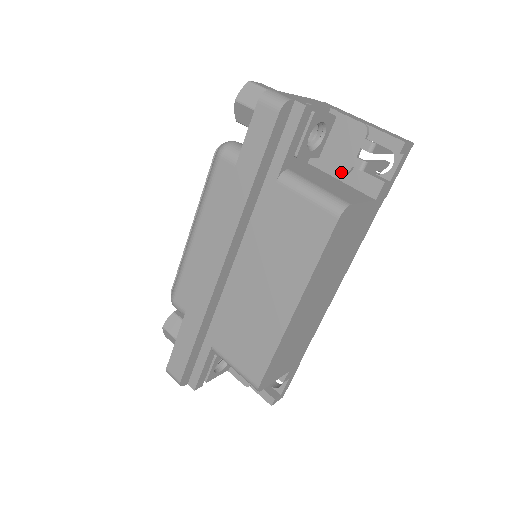
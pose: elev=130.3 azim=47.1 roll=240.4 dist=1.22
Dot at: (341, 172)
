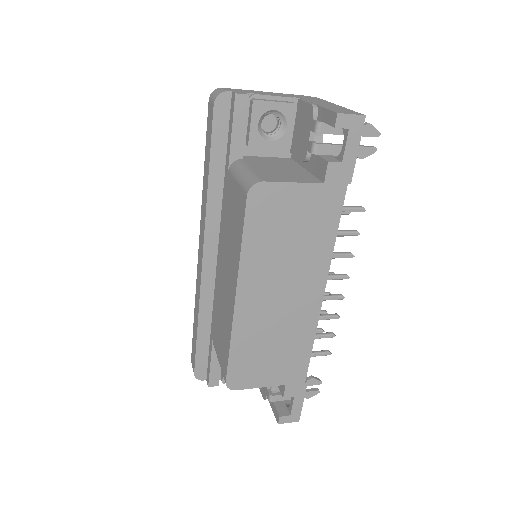
Dot at: (302, 159)
